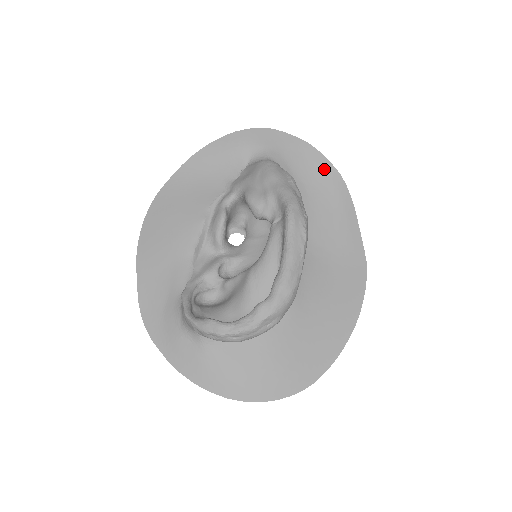
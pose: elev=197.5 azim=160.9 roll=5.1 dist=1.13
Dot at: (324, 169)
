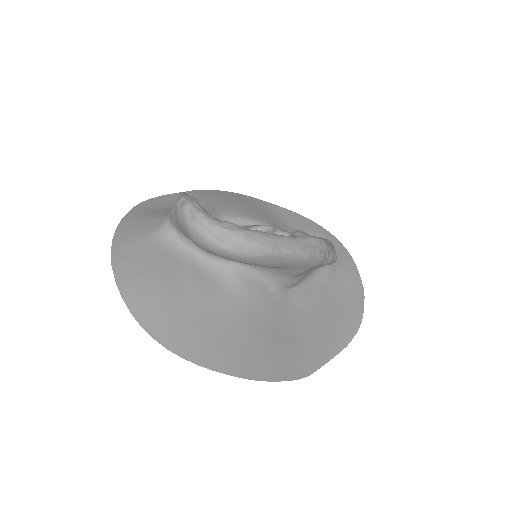
Dot at: (355, 308)
